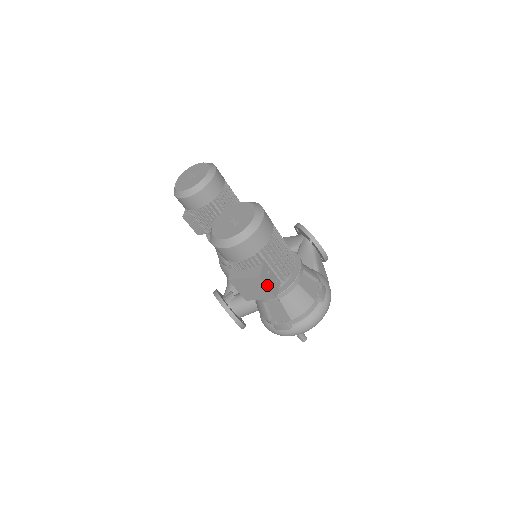
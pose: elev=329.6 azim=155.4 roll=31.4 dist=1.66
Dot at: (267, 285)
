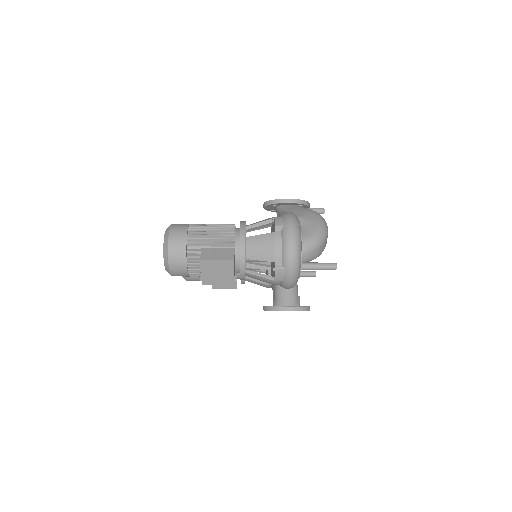
Dot at: (215, 259)
